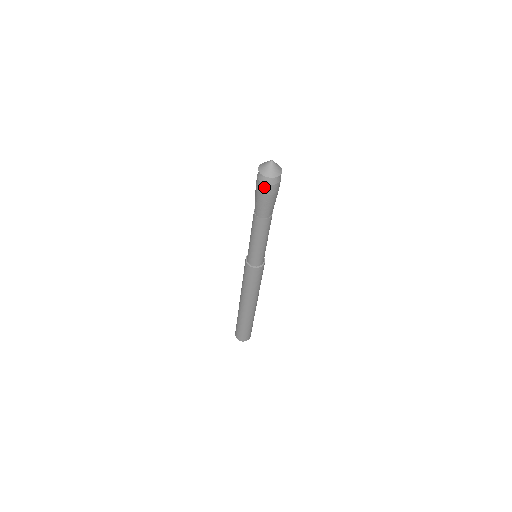
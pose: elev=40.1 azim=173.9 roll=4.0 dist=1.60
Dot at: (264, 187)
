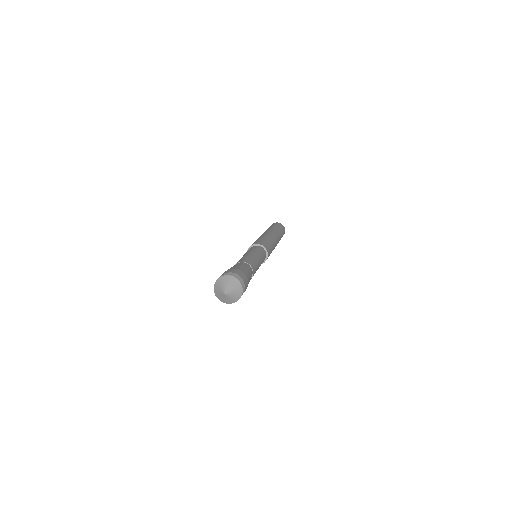
Dot at: occluded
